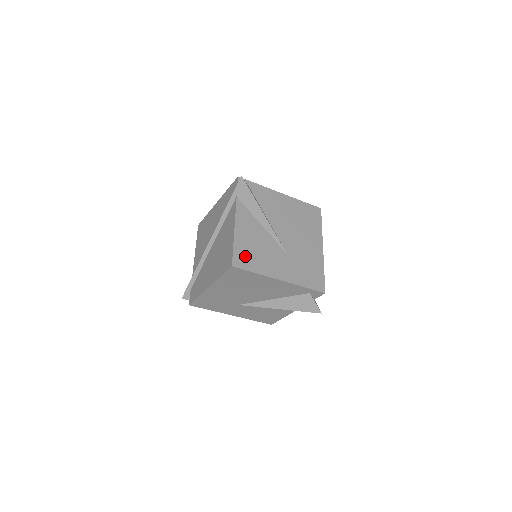
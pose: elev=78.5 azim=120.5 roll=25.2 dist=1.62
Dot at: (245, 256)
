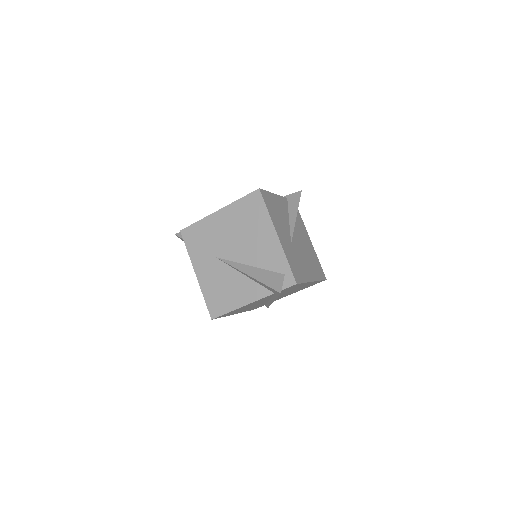
Dot at: (269, 201)
